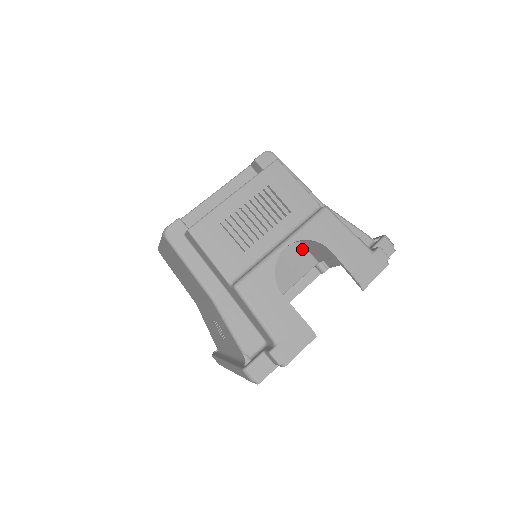
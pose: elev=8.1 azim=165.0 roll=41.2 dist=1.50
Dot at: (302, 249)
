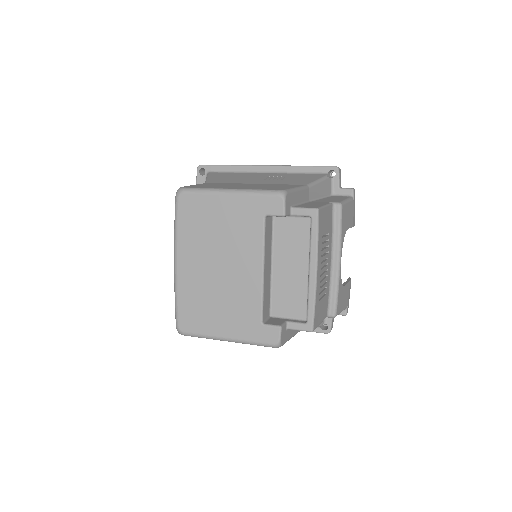
Dot at: occluded
